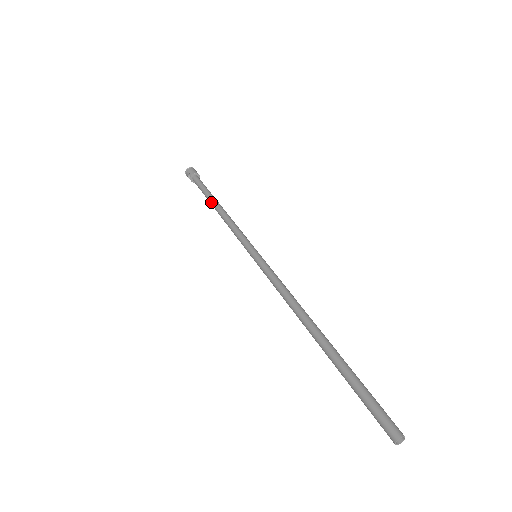
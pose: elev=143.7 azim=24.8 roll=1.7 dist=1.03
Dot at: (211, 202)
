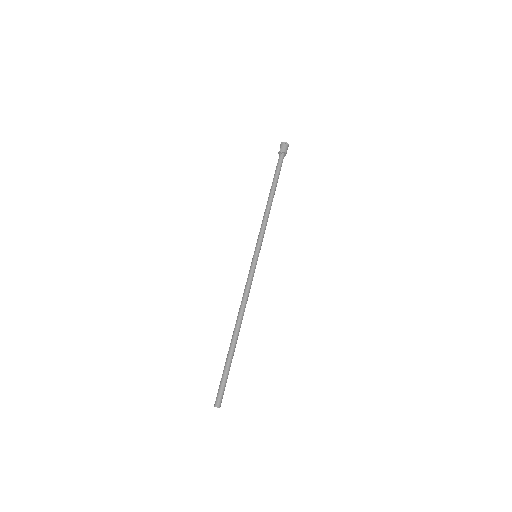
Dot at: (271, 189)
